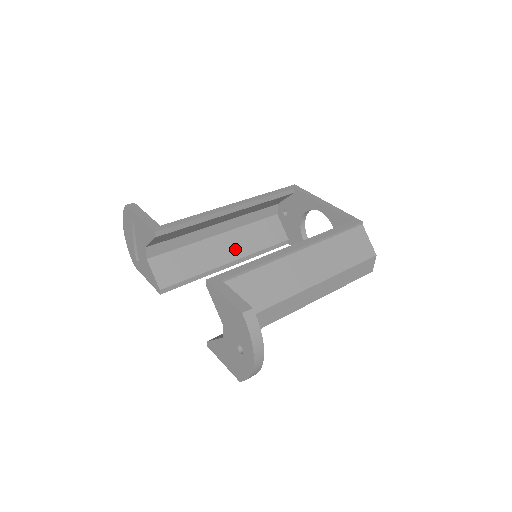
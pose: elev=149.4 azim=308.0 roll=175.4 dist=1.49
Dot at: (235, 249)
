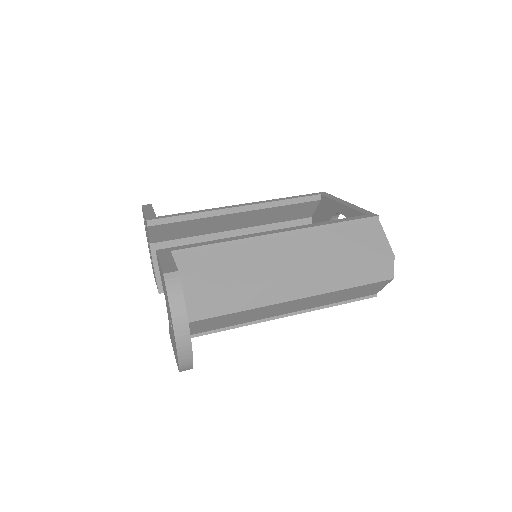
Dot at: occluded
